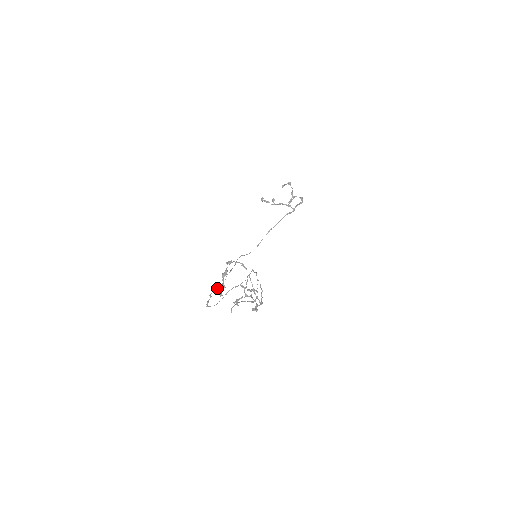
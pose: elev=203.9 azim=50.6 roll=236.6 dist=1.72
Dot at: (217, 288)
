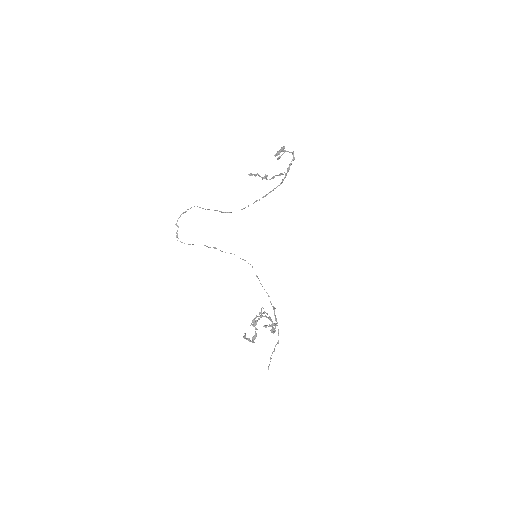
Dot at: (181, 214)
